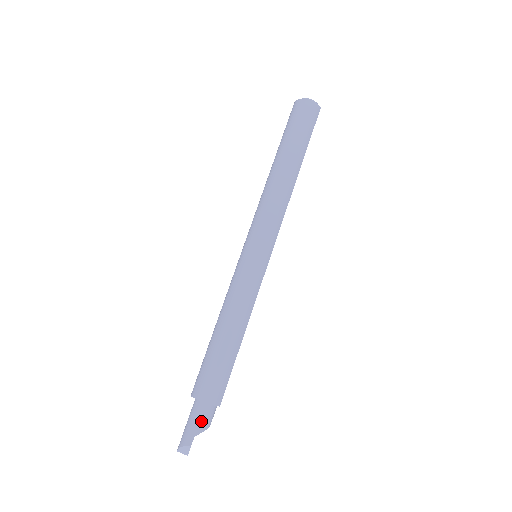
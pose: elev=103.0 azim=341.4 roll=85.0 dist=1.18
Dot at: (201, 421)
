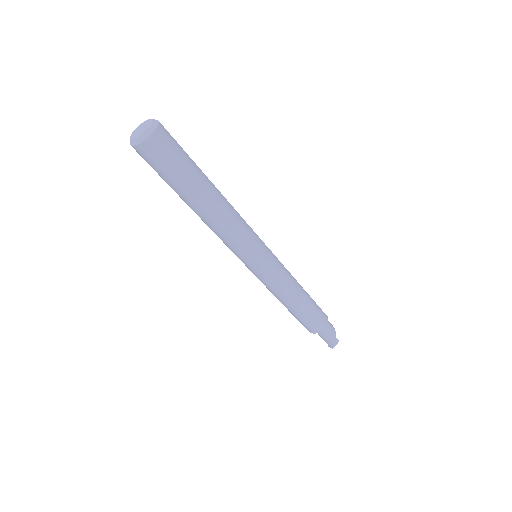
Dot at: (332, 332)
